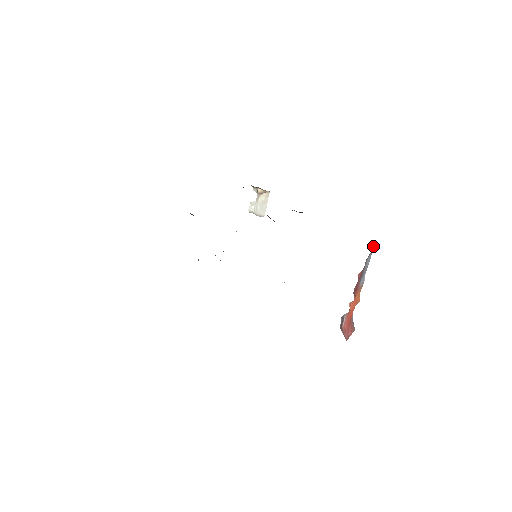
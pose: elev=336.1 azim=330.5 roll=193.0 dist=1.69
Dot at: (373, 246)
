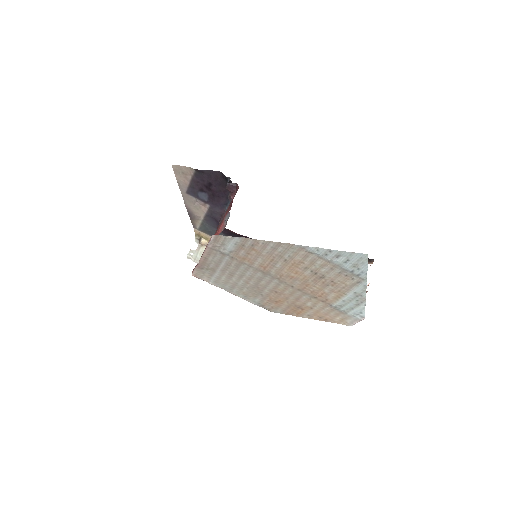
Dot at: occluded
